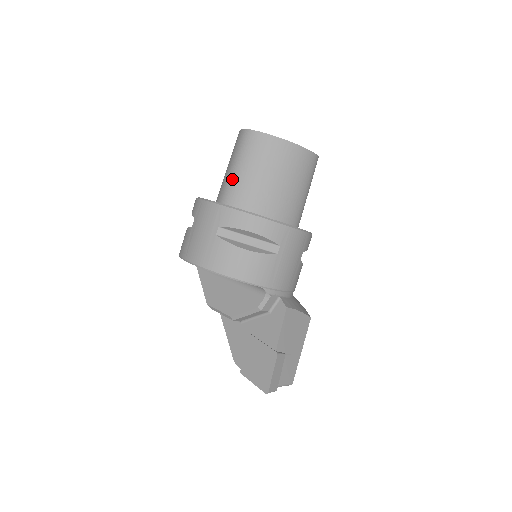
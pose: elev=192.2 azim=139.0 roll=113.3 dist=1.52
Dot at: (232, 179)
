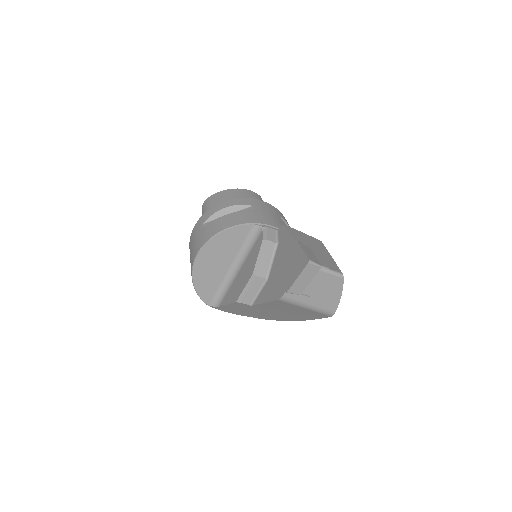
Dot at: occluded
